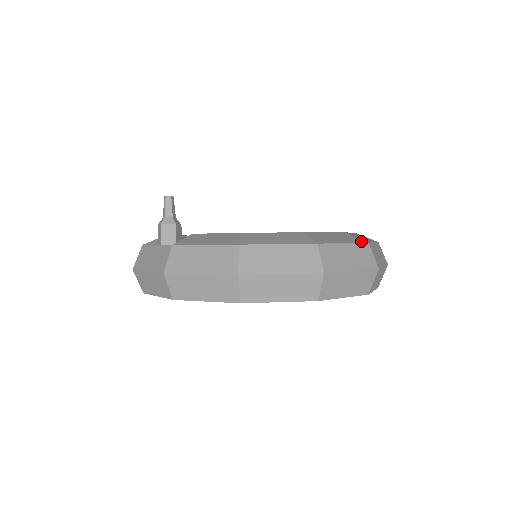
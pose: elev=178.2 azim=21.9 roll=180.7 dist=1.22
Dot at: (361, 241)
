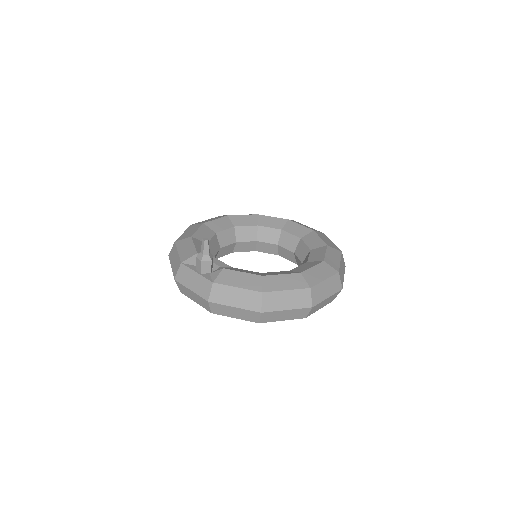
Dot at: (334, 272)
